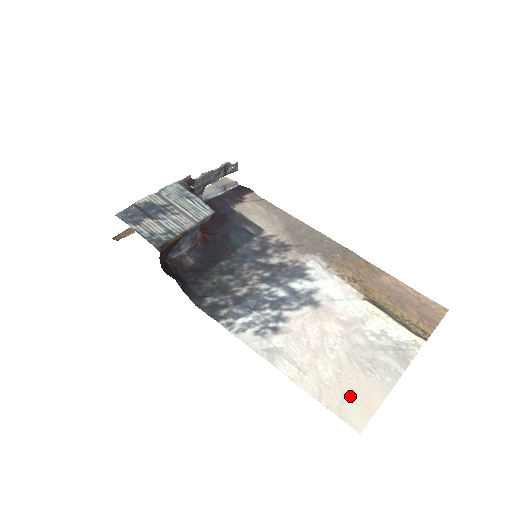
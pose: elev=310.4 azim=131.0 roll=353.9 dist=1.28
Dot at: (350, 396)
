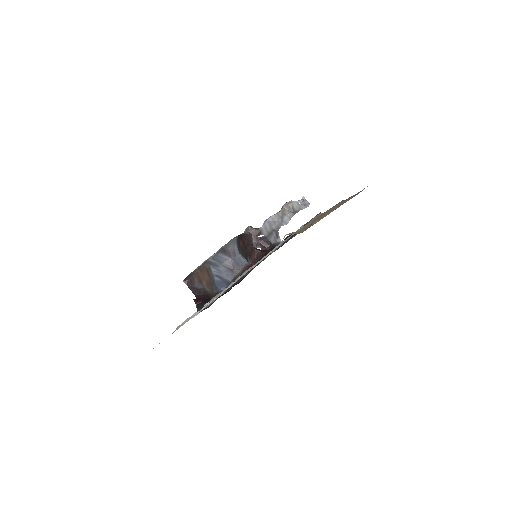
Dot at: occluded
